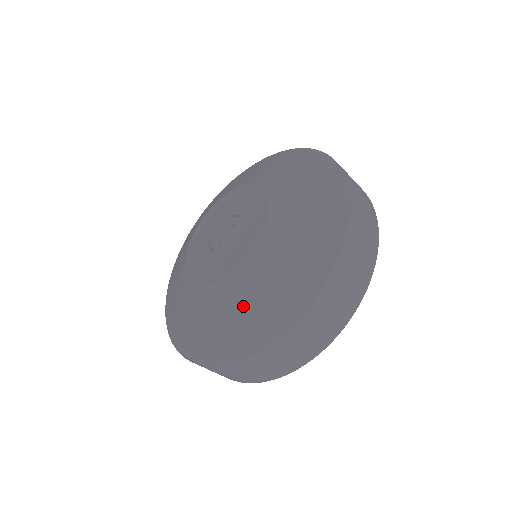
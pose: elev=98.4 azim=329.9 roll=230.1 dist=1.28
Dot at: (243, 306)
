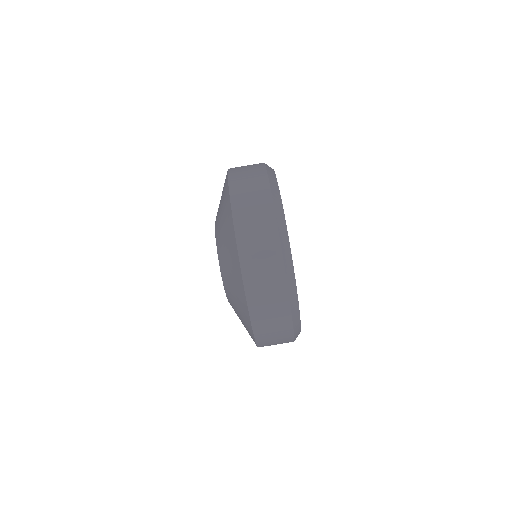
Dot at: (225, 251)
